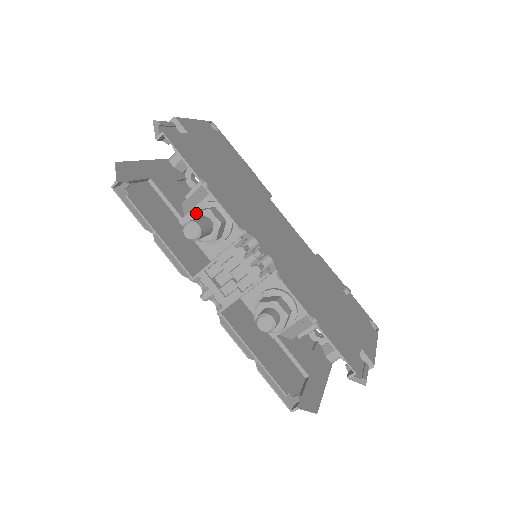
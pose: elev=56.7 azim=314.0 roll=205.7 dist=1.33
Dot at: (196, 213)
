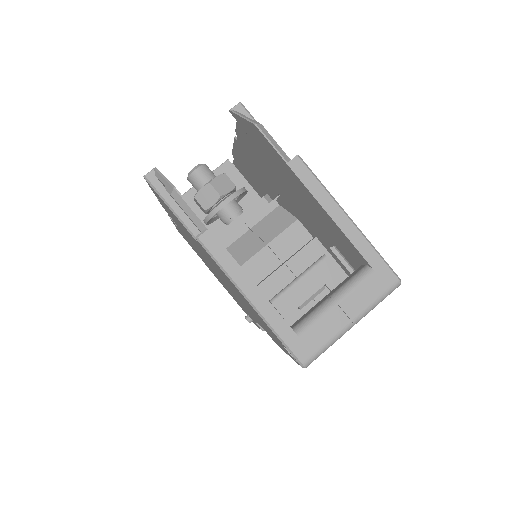
Dot at: occluded
